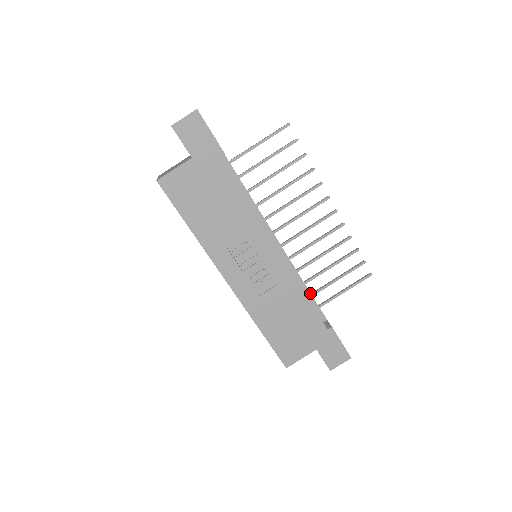
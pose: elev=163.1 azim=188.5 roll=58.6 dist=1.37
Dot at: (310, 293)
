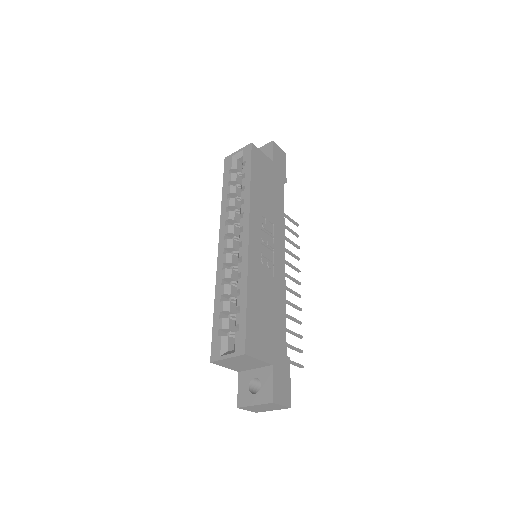
Dot at: occluded
